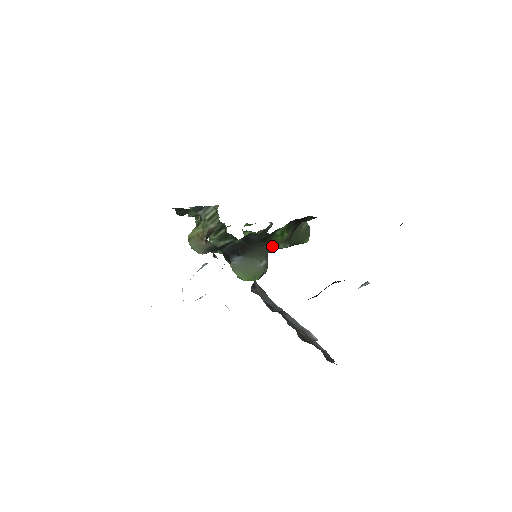
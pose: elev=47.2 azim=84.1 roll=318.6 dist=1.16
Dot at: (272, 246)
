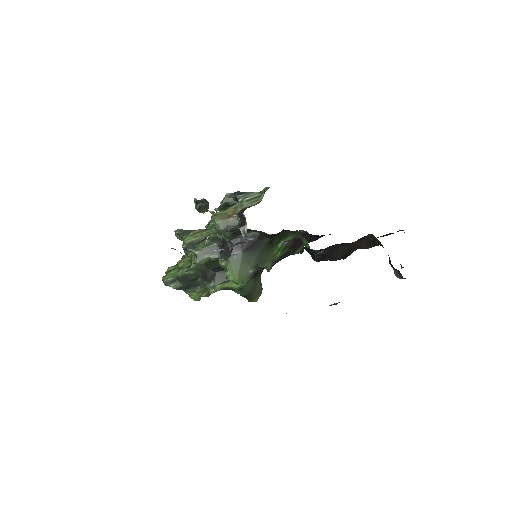
Dot at: (266, 258)
